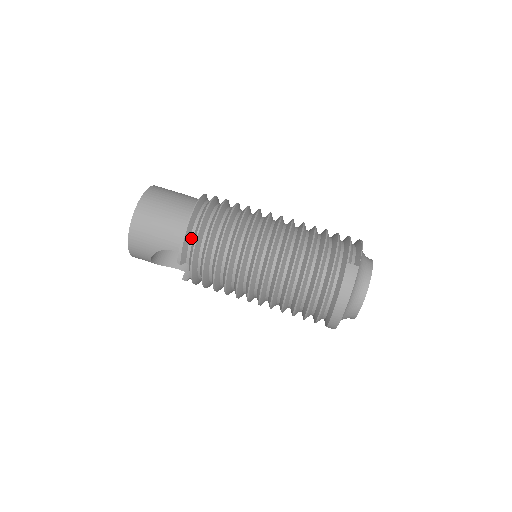
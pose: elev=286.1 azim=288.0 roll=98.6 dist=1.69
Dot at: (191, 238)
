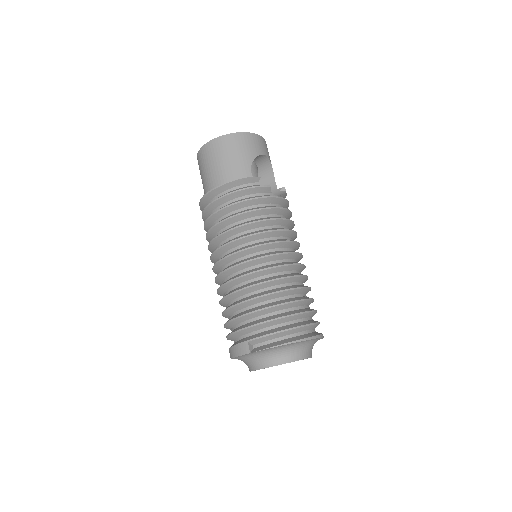
Dot at: occluded
